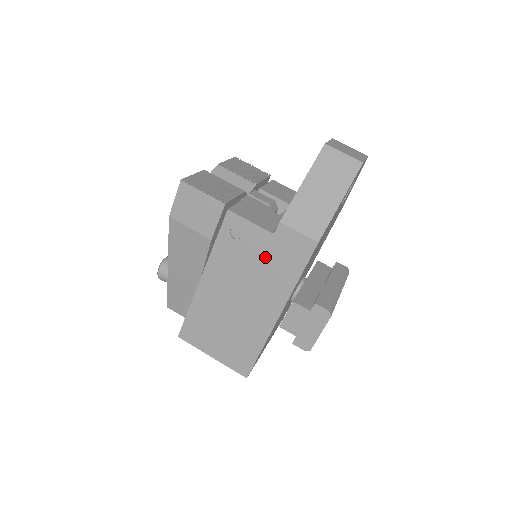
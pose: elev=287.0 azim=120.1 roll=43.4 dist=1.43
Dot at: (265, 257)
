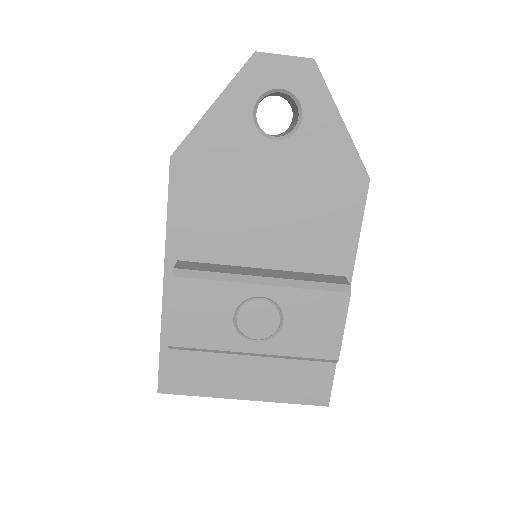
Dot at: occluded
